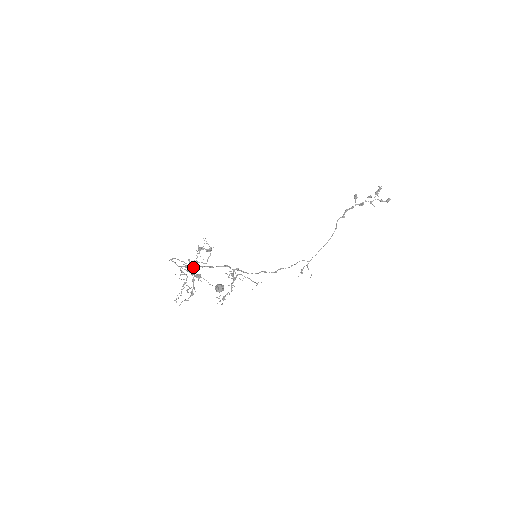
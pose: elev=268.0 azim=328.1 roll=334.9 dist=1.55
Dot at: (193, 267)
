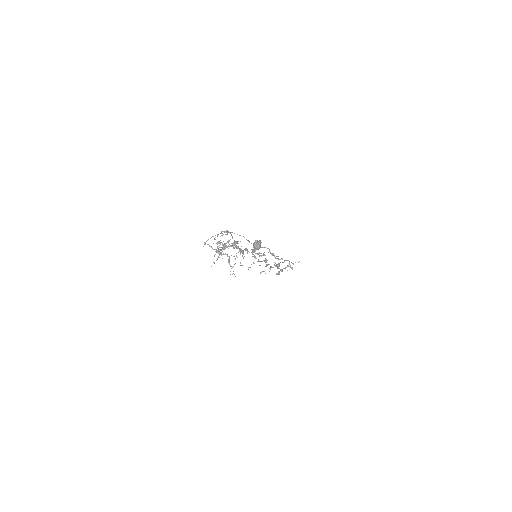
Dot at: occluded
